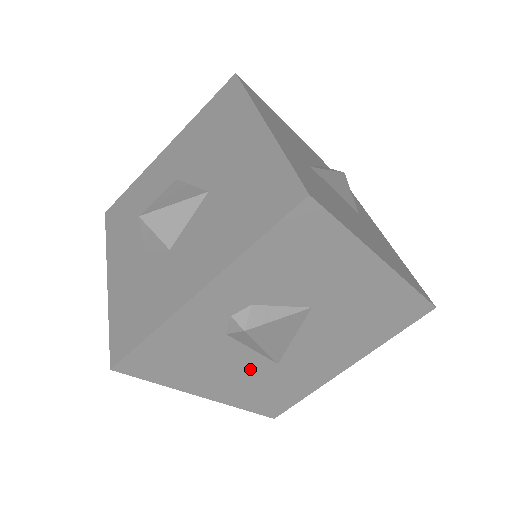
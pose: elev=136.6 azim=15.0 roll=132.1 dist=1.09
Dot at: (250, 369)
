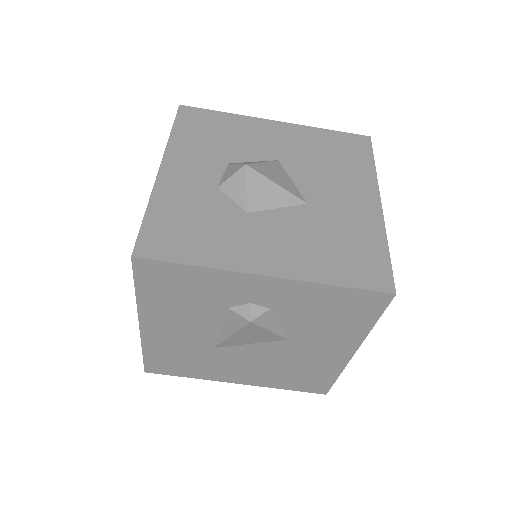
Dot at: (196, 336)
